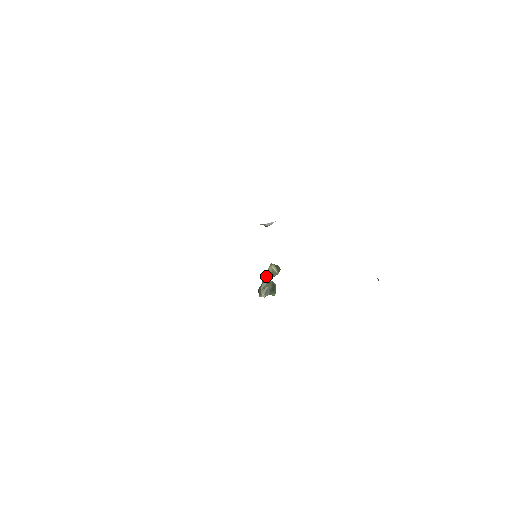
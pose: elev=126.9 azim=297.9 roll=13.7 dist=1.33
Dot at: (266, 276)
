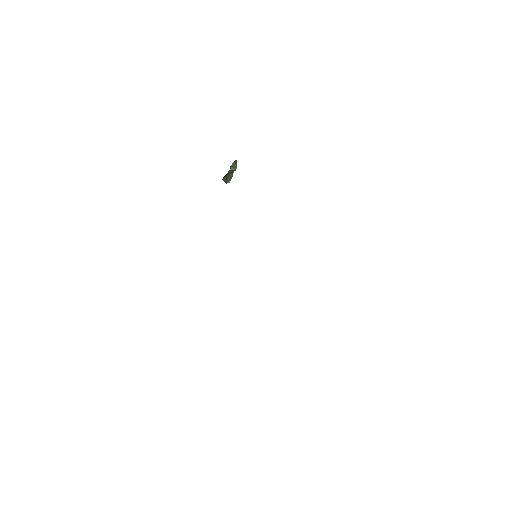
Dot at: occluded
